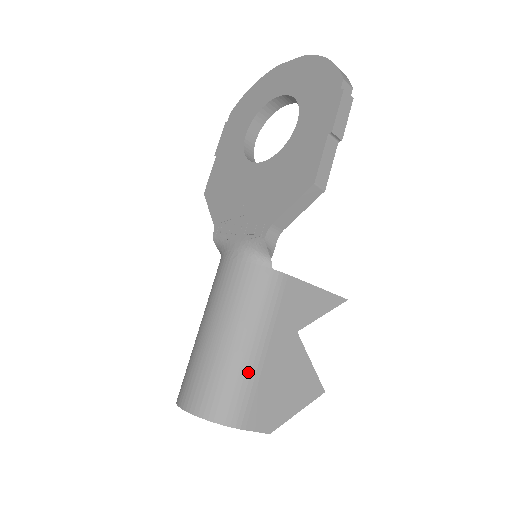
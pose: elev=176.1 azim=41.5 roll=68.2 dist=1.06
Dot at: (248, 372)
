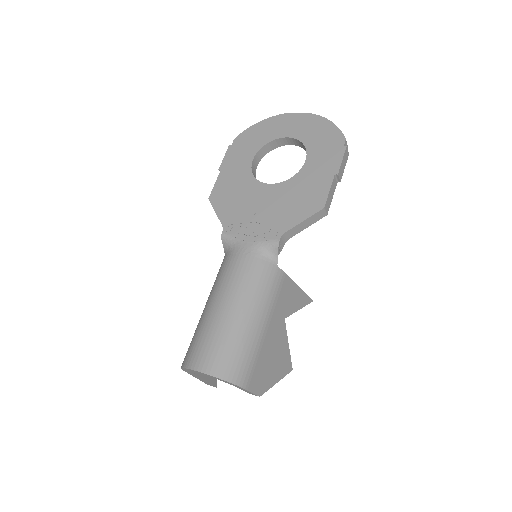
Dot at: (255, 344)
